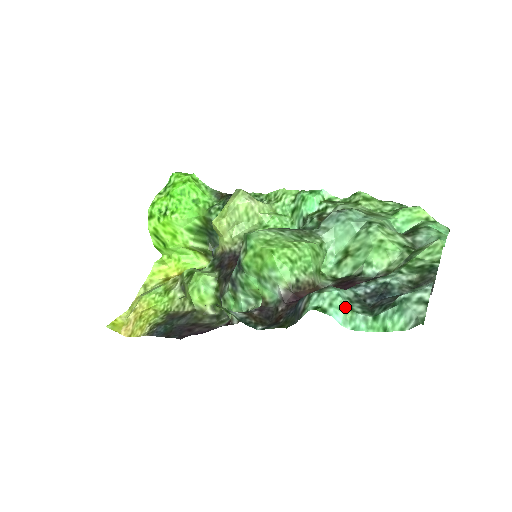
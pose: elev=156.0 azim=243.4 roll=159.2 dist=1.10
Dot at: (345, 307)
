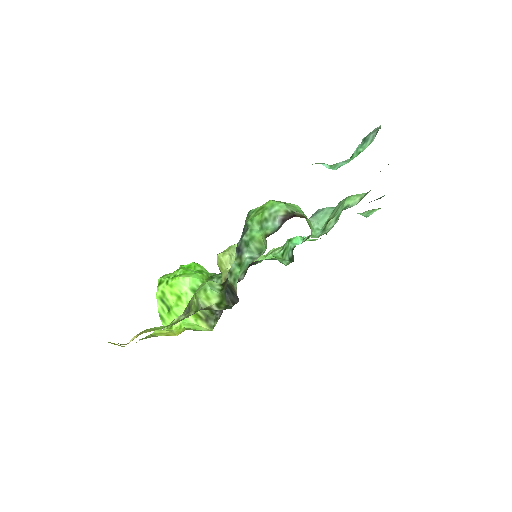
Dot at: (329, 165)
